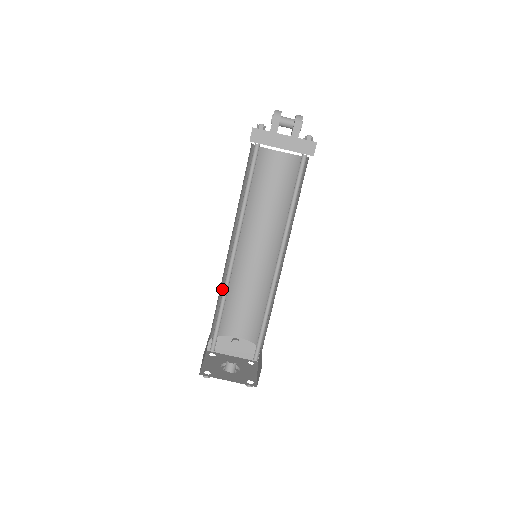
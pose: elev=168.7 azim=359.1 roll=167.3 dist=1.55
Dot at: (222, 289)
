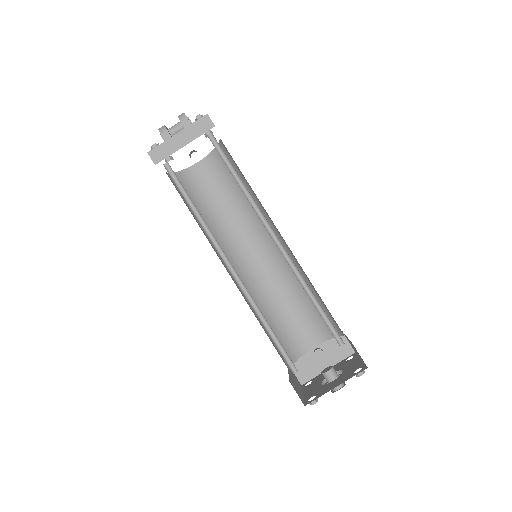
Dot at: occluded
